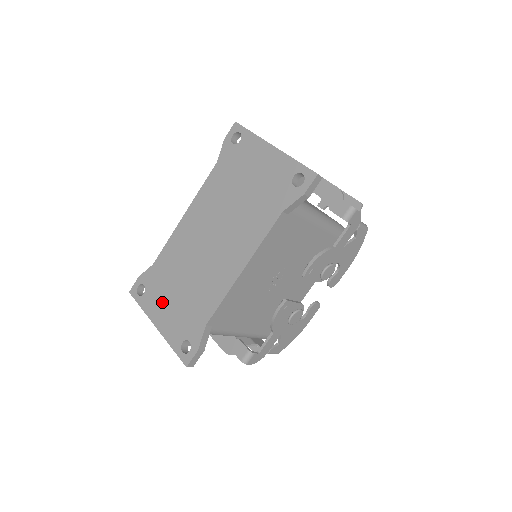
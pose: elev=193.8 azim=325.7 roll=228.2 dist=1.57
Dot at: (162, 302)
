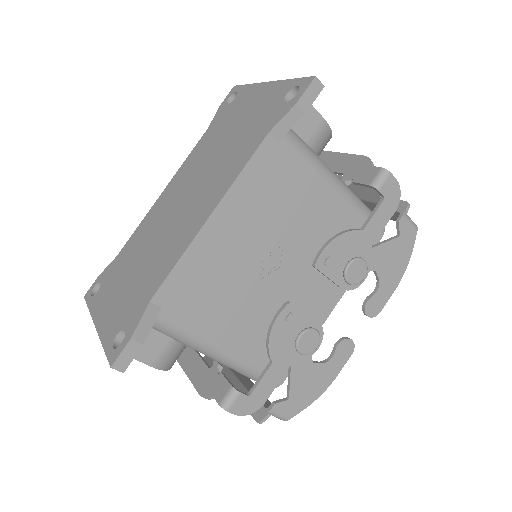
Dot at: (111, 293)
